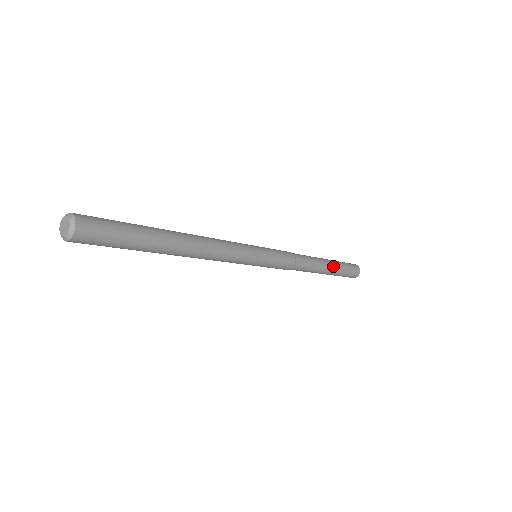
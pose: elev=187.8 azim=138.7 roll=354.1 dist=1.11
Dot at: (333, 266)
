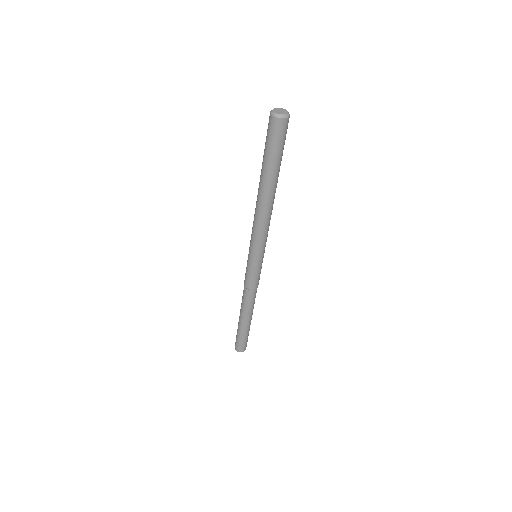
Dot at: occluded
